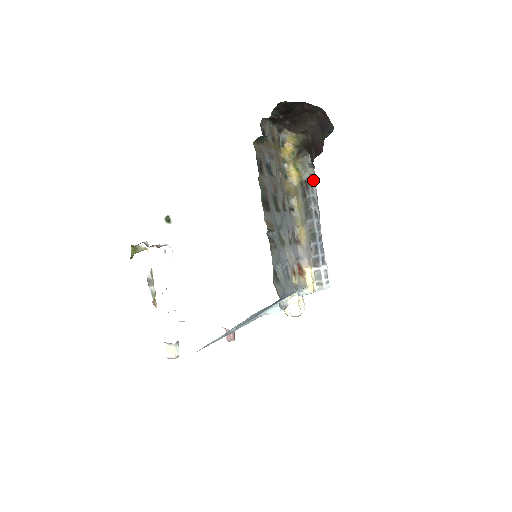
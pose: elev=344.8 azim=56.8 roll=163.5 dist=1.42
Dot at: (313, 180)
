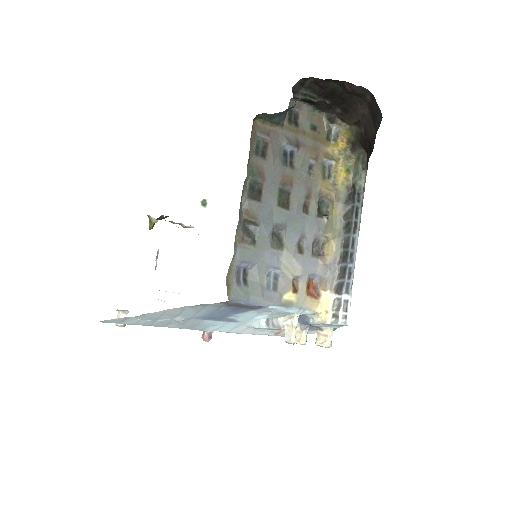
Dot at: (363, 186)
